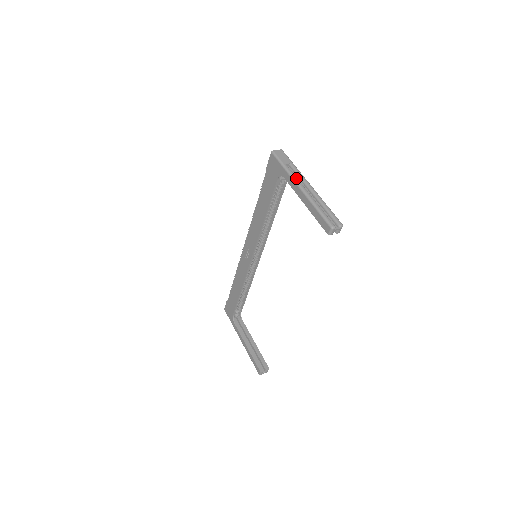
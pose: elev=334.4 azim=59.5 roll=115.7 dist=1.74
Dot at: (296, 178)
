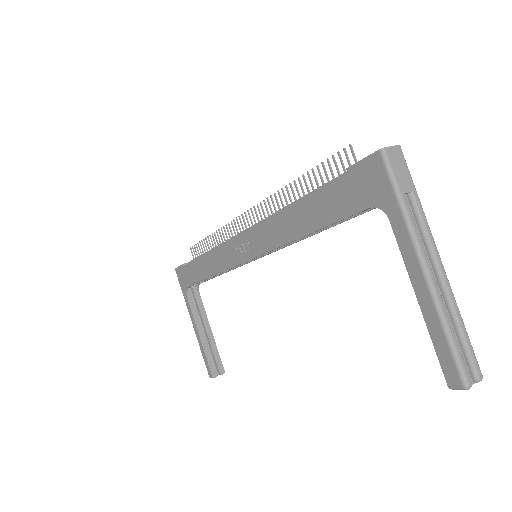
Dot at: (420, 240)
